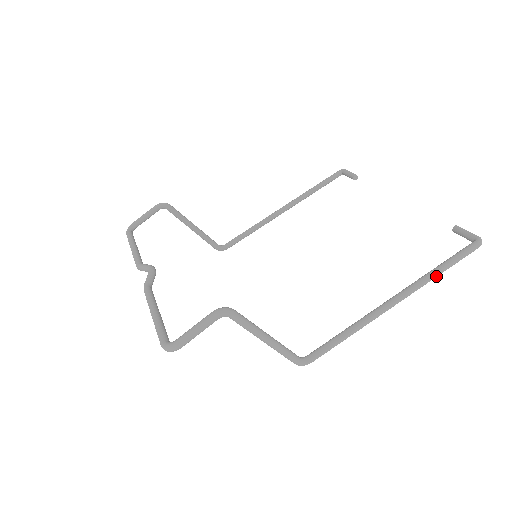
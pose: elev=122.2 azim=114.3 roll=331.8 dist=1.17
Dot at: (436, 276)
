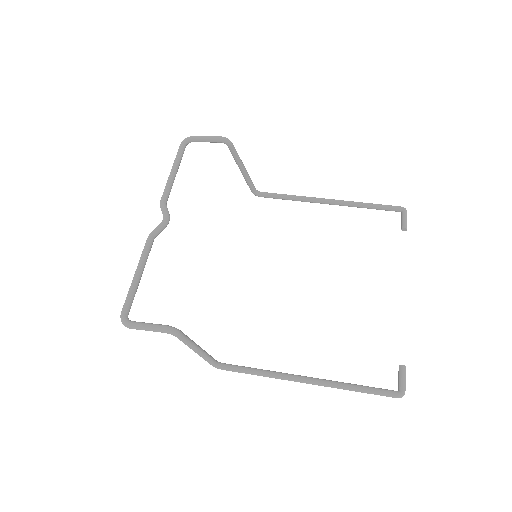
Dot at: (349, 390)
